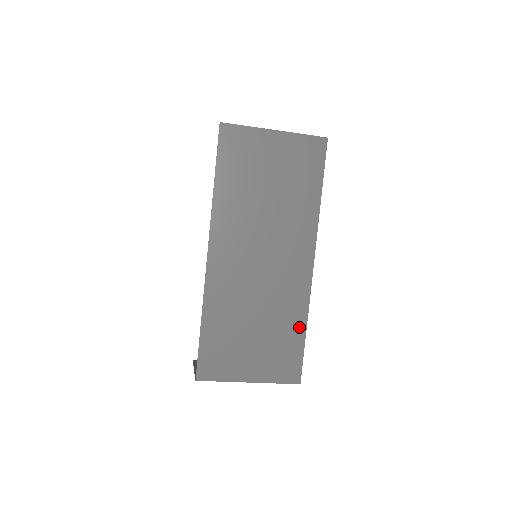
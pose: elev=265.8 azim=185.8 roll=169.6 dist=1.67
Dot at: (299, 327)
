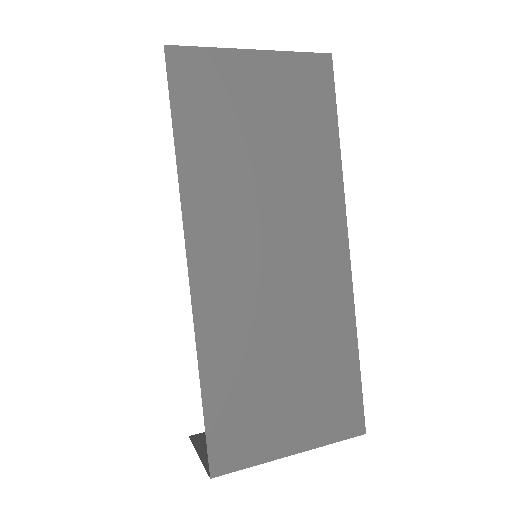
Dot at: (347, 348)
